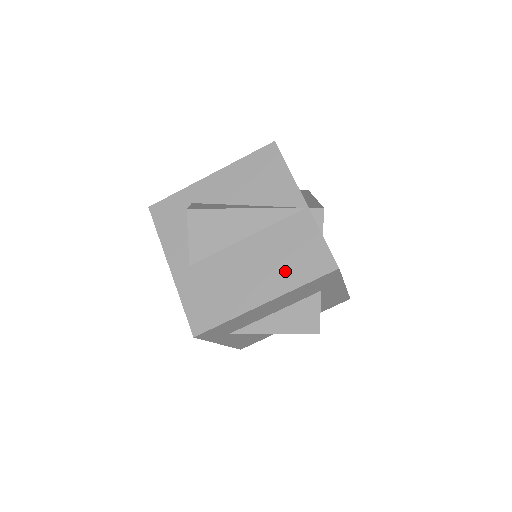
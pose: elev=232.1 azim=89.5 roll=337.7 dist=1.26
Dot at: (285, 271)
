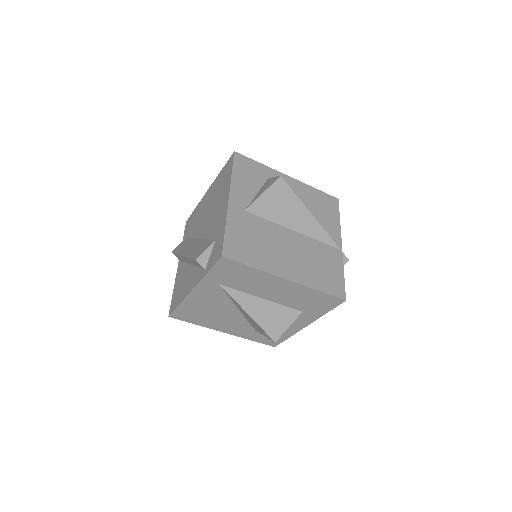
Dot at: (311, 272)
